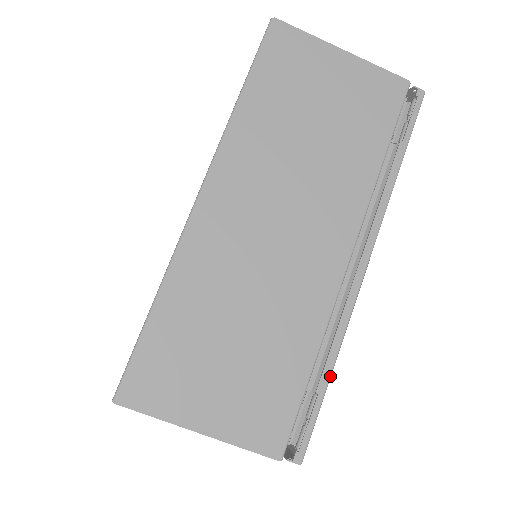
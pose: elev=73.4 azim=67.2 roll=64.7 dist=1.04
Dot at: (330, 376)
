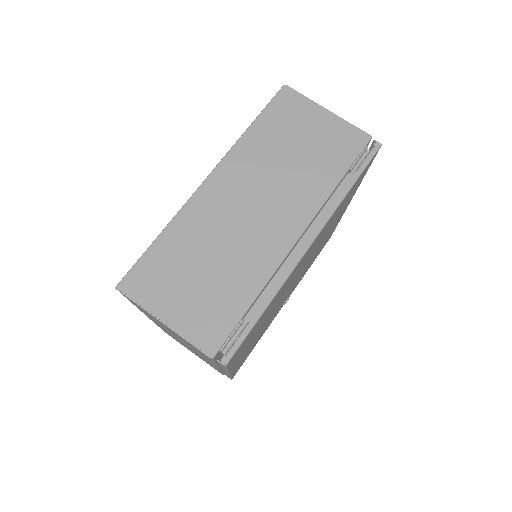
Dot at: (263, 312)
